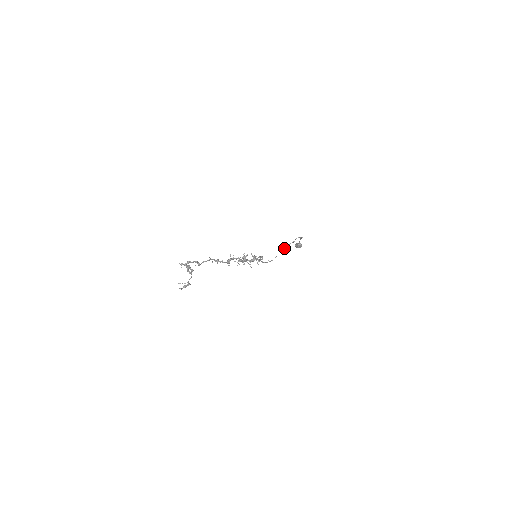
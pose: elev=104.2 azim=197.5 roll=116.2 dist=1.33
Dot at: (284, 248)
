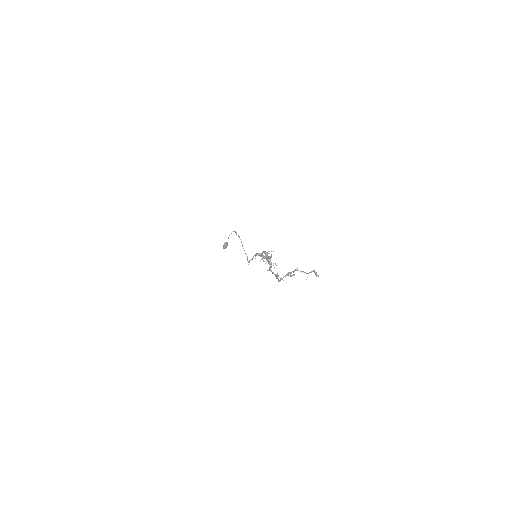
Dot at: (242, 245)
